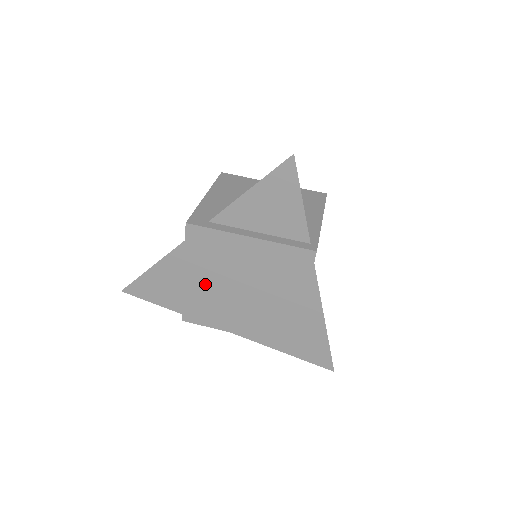
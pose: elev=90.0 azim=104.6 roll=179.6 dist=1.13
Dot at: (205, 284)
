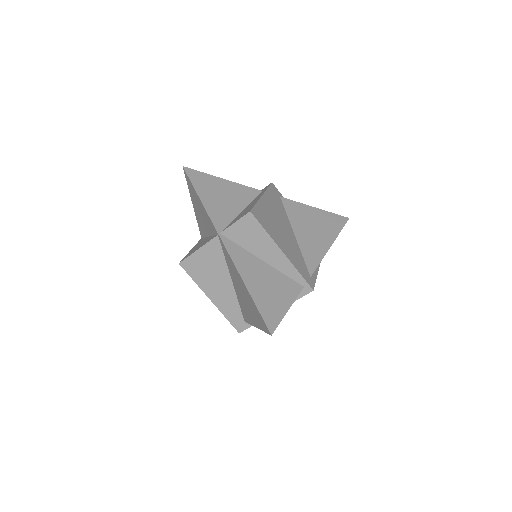
Dot at: occluded
